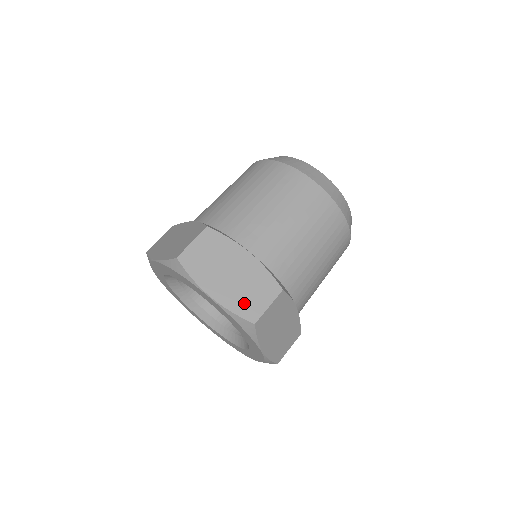
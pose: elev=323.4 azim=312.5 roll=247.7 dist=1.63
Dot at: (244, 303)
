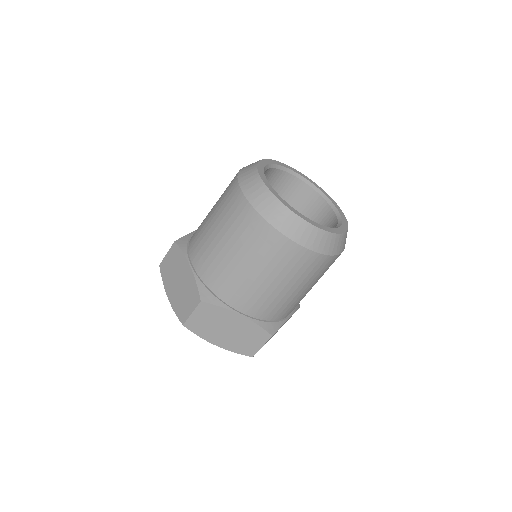
Dot at: (242, 347)
